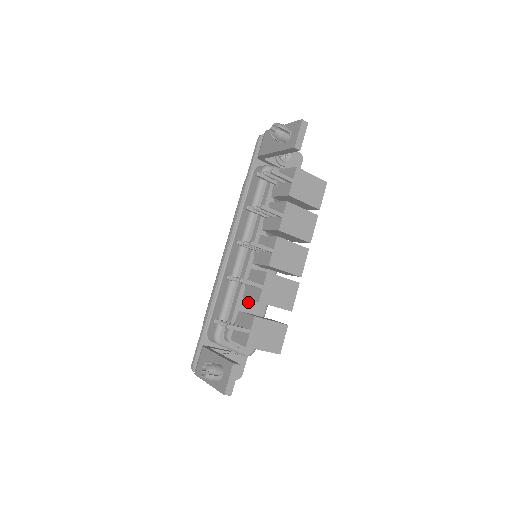
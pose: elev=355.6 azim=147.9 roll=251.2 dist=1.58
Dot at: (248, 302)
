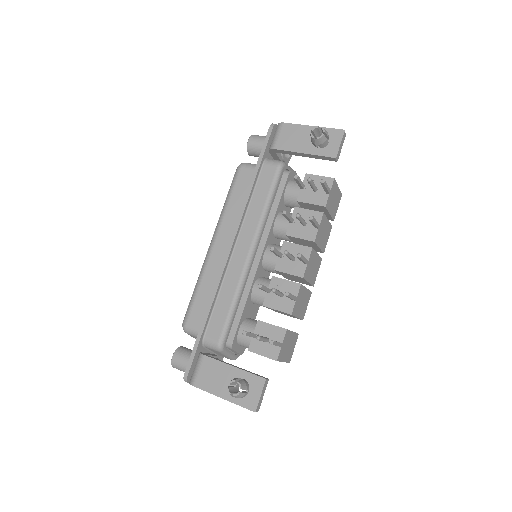
Dot at: (250, 306)
